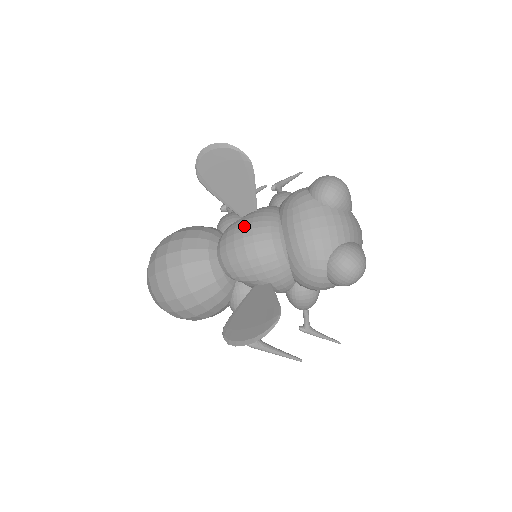
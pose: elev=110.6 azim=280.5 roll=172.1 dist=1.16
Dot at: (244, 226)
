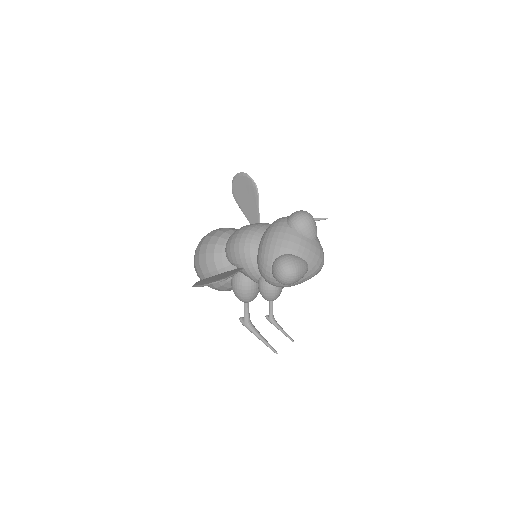
Dot at: (243, 228)
